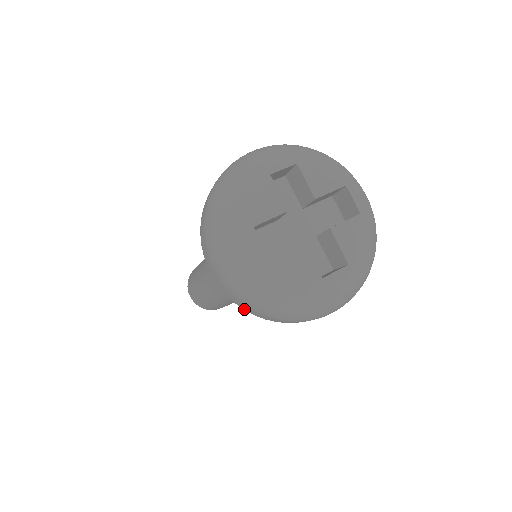
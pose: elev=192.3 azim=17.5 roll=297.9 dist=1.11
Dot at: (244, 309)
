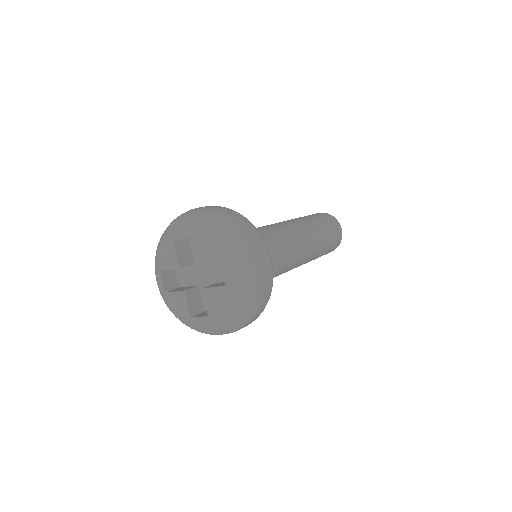
Dot at: occluded
